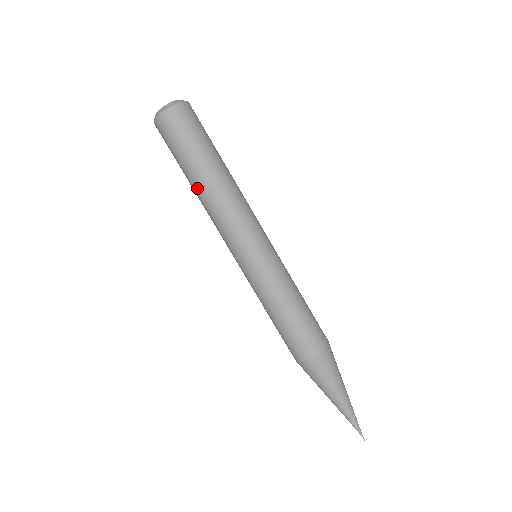
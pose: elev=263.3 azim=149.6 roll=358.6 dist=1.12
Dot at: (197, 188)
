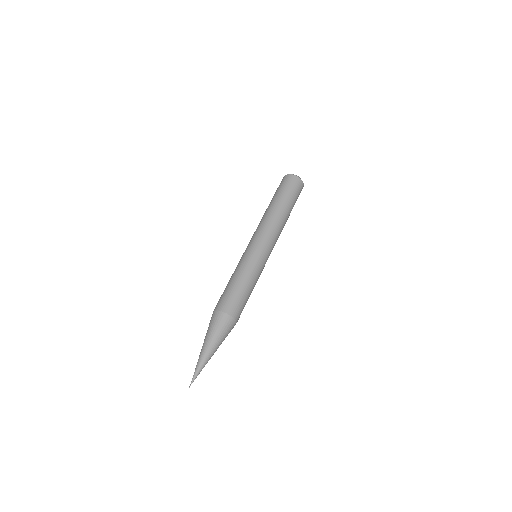
Dot at: occluded
